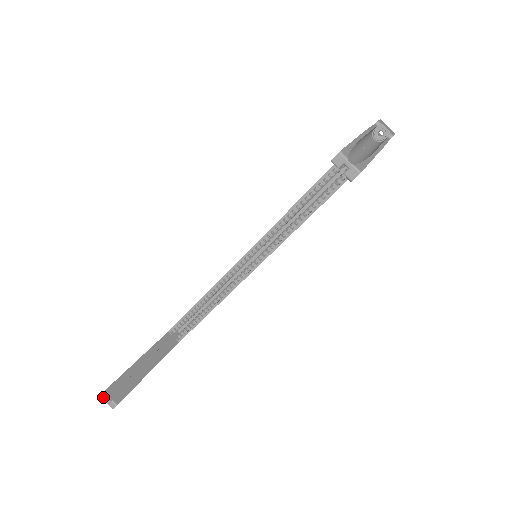
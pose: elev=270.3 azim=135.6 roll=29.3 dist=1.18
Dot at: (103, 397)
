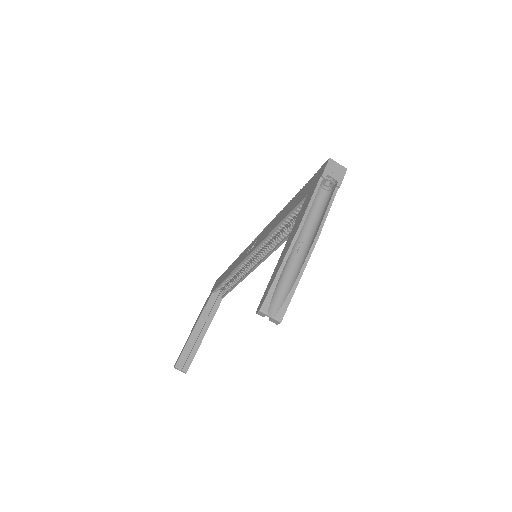
Dot at: (176, 368)
